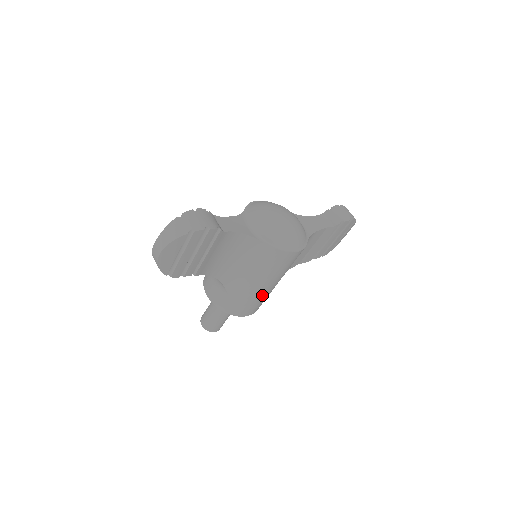
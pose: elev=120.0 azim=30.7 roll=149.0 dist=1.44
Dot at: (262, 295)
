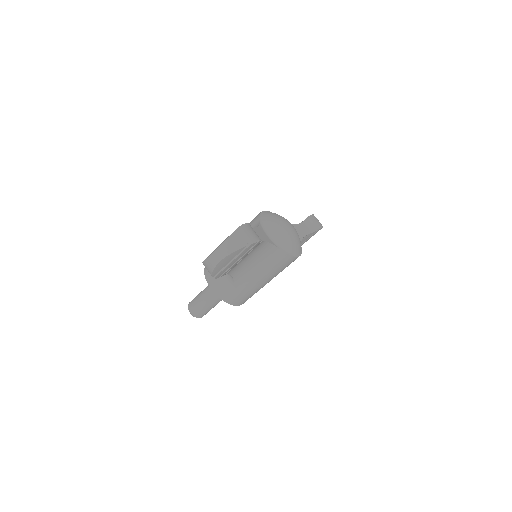
Dot at: (260, 288)
